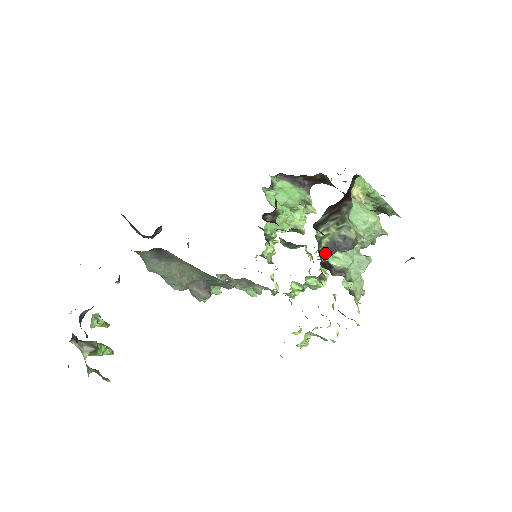
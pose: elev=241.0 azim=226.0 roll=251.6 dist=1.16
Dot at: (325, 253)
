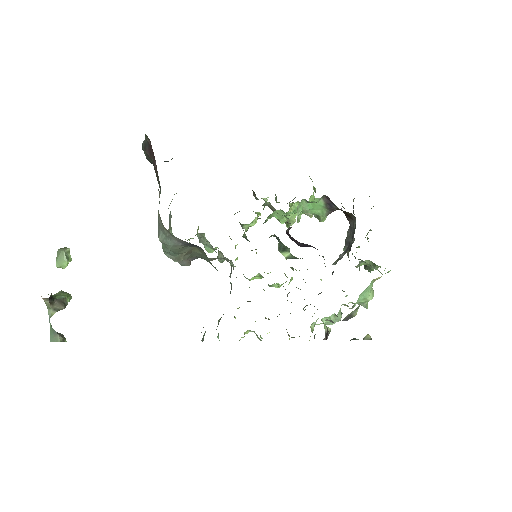
Dot at: (330, 321)
